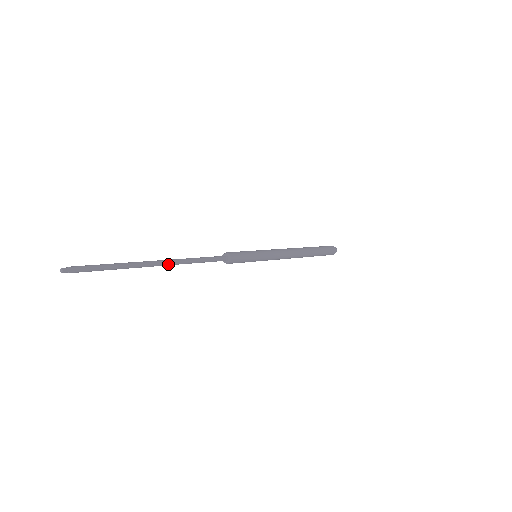
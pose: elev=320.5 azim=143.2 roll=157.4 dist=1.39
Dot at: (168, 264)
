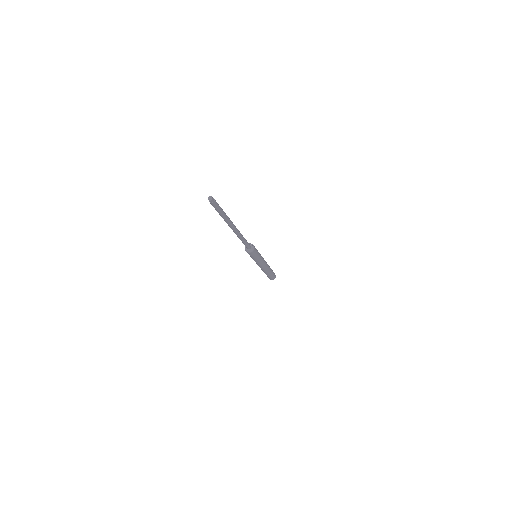
Dot at: (238, 231)
